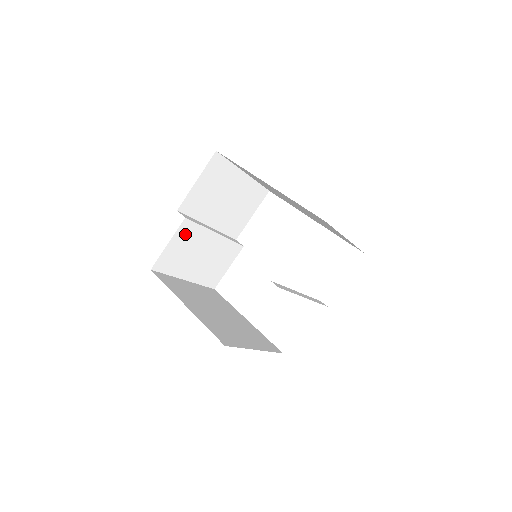
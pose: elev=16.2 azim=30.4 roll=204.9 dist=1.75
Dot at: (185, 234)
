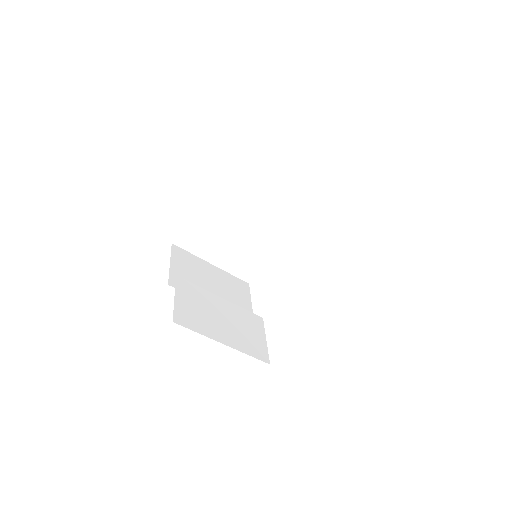
Dot at: (187, 292)
